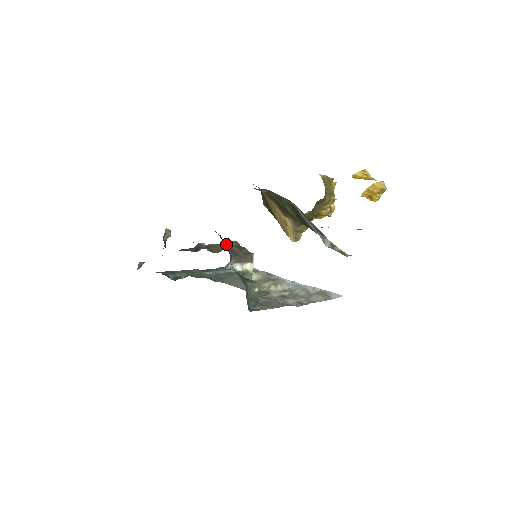
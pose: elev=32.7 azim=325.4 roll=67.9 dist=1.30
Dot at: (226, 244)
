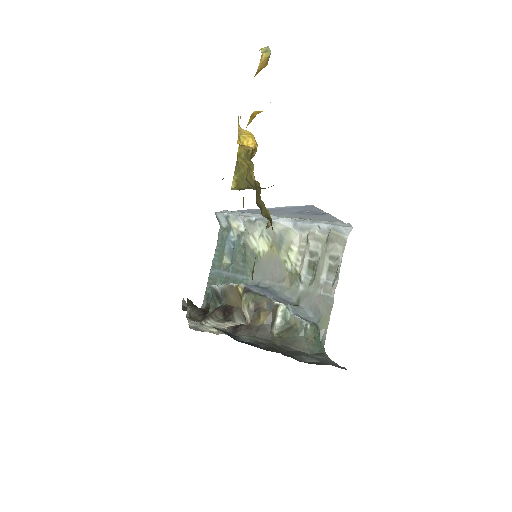
Dot at: (258, 333)
